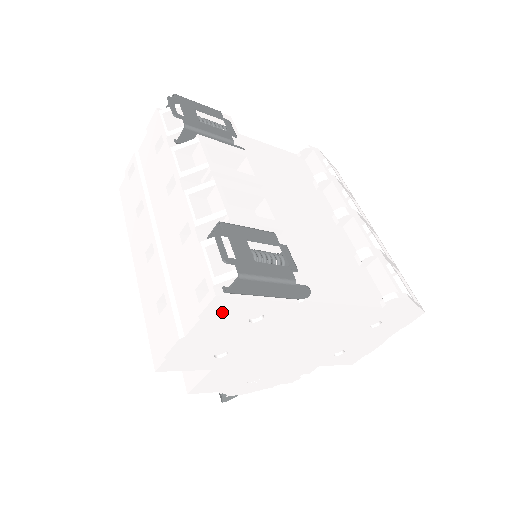
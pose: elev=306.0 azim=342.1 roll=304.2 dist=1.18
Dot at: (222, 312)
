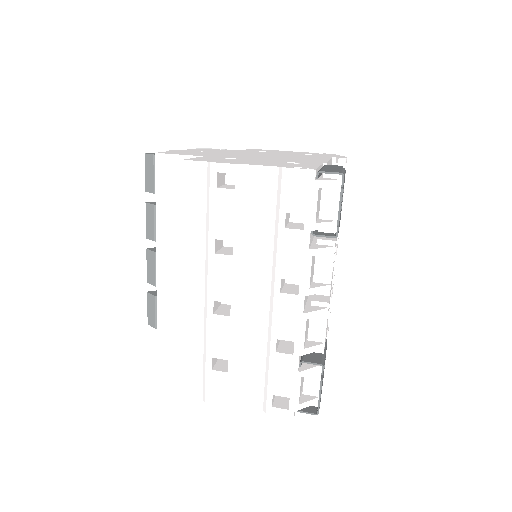
Dot at: occluded
